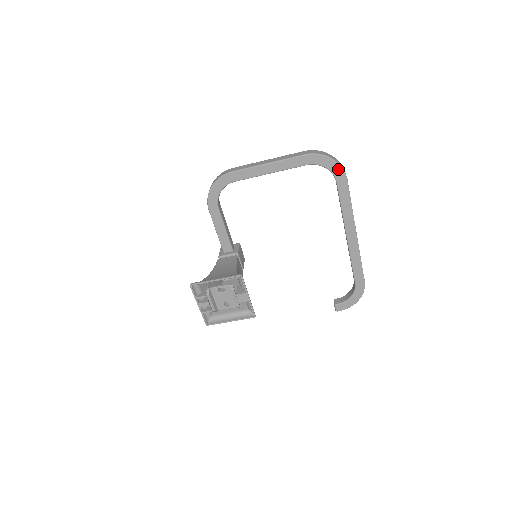
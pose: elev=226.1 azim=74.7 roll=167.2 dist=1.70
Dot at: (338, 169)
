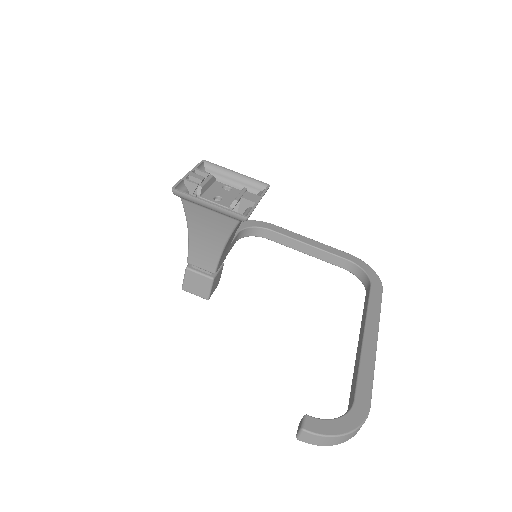
Dot at: (376, 278)
